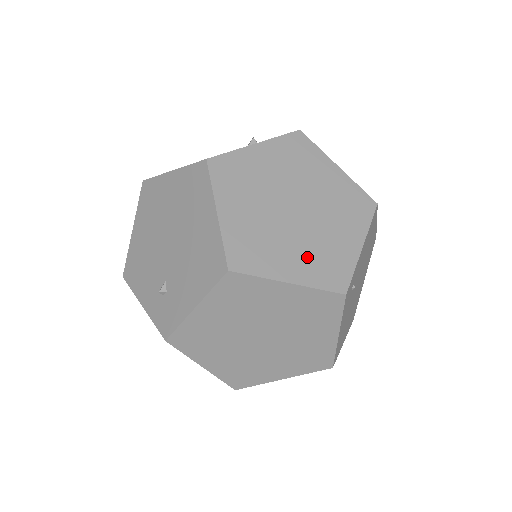
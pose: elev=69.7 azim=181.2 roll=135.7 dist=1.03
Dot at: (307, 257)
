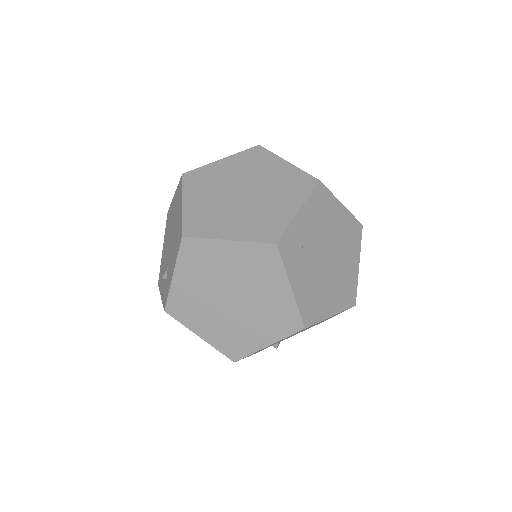
Dot at: (247, 222)
